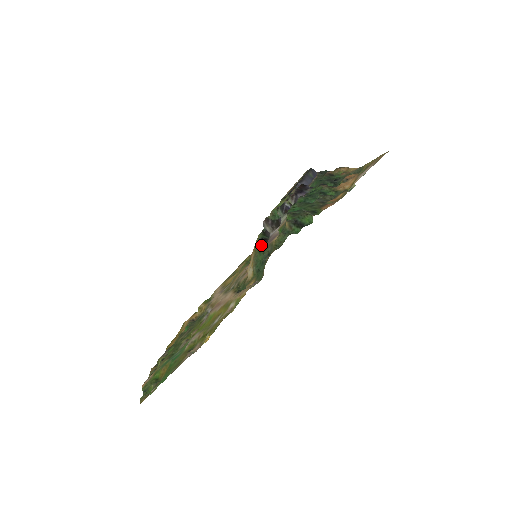
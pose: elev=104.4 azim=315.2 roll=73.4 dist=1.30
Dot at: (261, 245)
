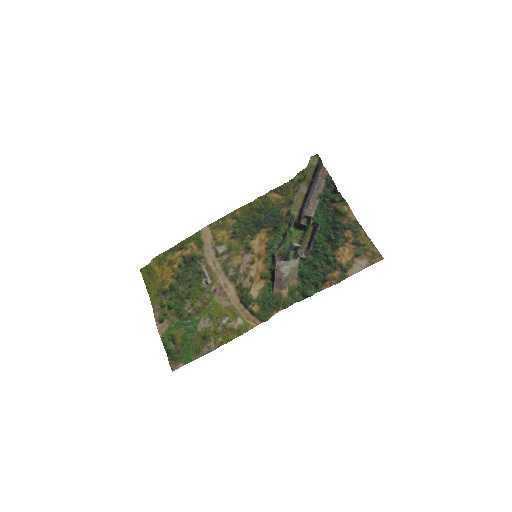
Dot at: (271, 284)
